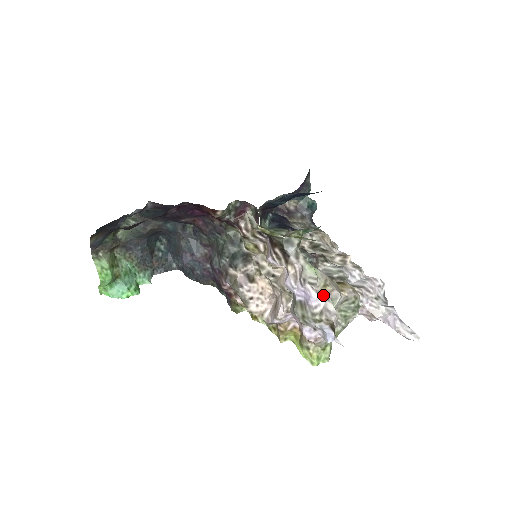
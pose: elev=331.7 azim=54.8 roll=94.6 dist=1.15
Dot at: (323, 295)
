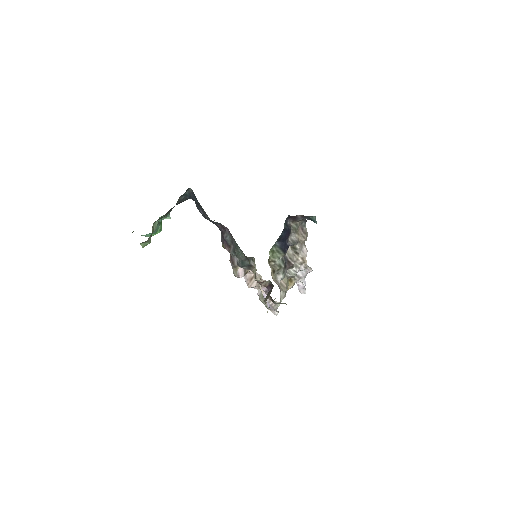
Dot at: (277, 311)
